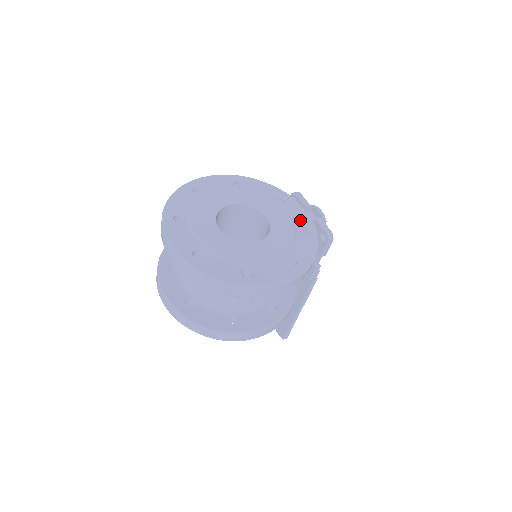
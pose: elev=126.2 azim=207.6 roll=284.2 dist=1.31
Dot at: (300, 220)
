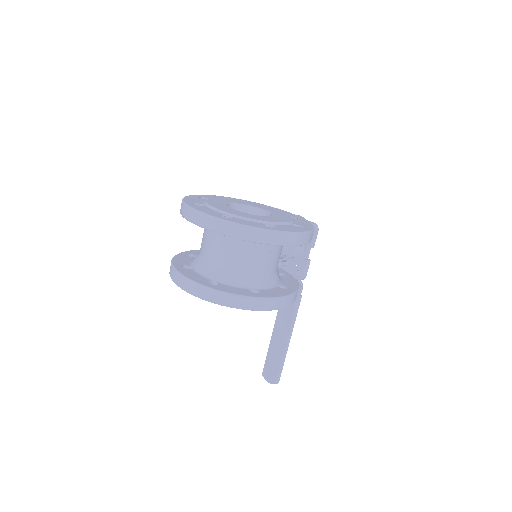
Dot at: (290, 215)
